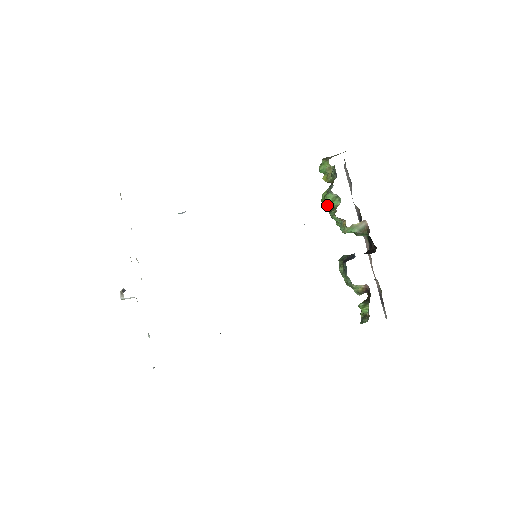
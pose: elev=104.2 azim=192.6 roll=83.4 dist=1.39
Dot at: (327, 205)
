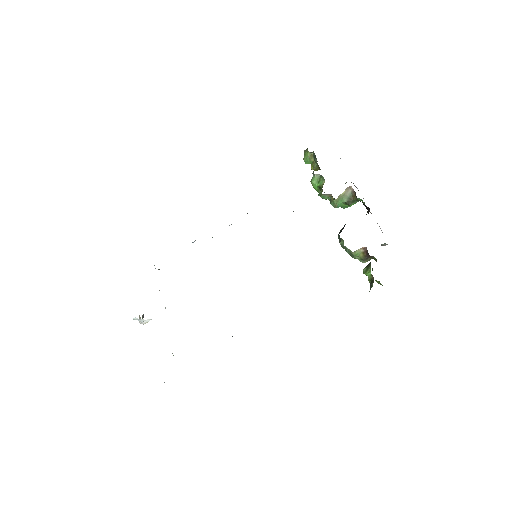
Dot at: (316, 189)
